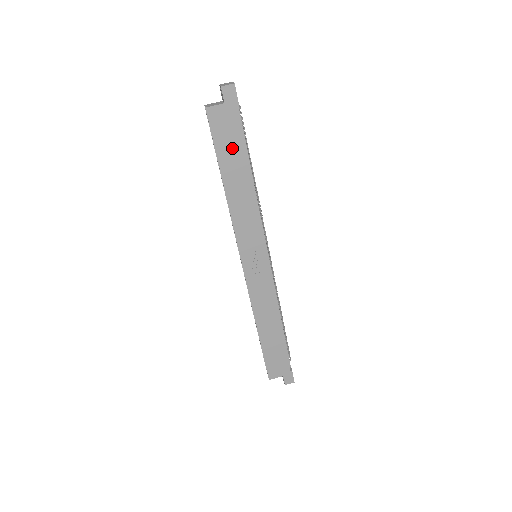
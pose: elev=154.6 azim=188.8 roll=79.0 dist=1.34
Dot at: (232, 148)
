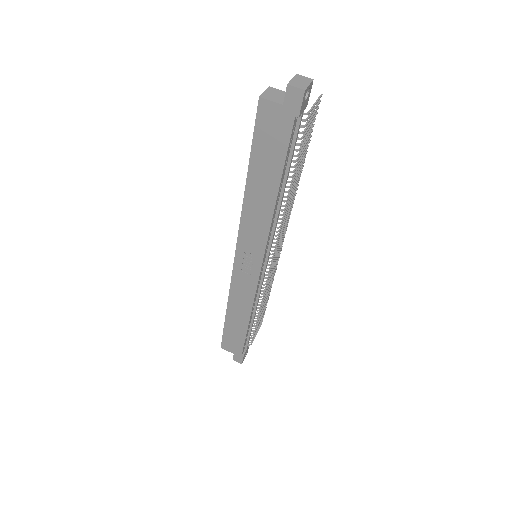
Dot at: (271, 154)
